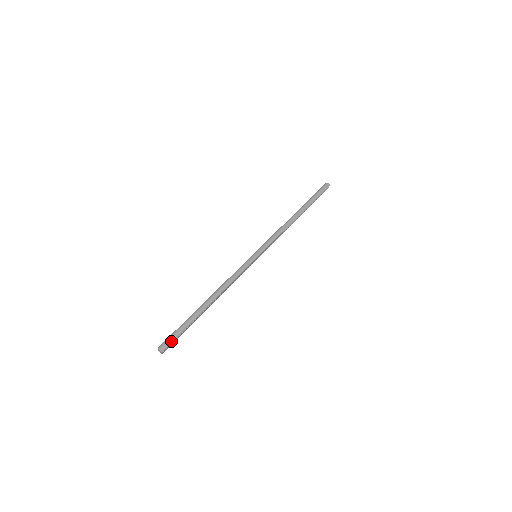
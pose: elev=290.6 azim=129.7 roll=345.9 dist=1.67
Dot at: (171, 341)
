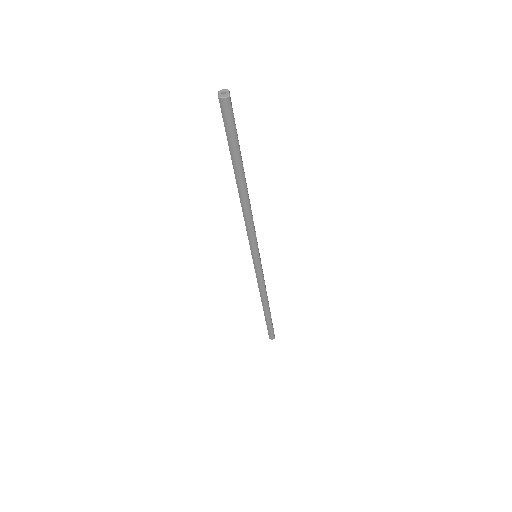
Dot at: (273, 334)
